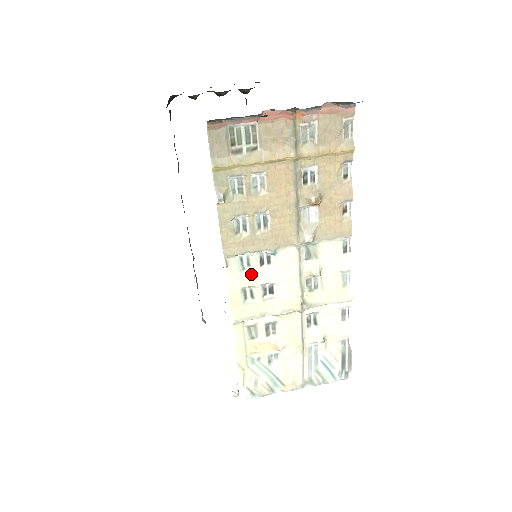
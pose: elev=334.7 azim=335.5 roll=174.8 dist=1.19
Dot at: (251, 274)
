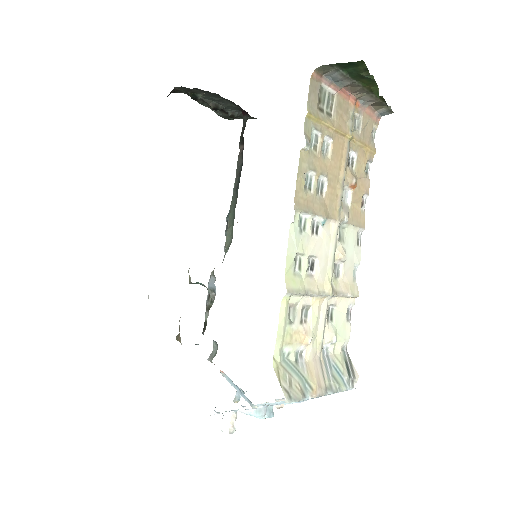
Dot at: (305, 240)
